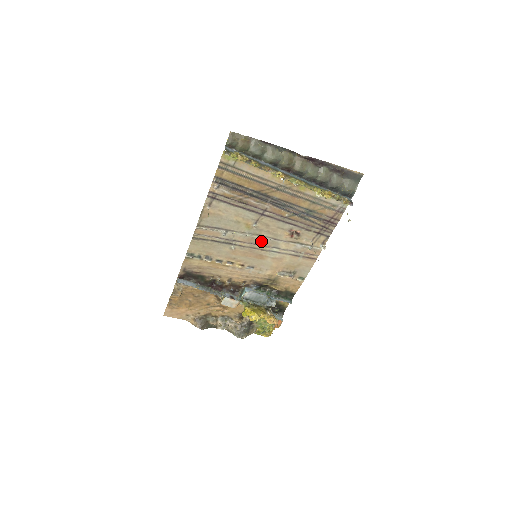
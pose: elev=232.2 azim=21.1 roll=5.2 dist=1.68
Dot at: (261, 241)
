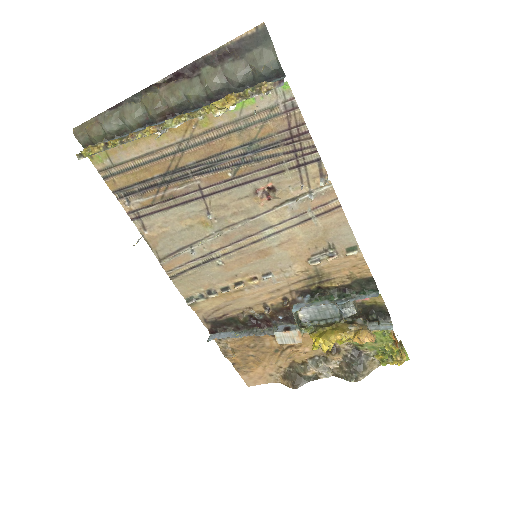
Dot at: (240, 232)
